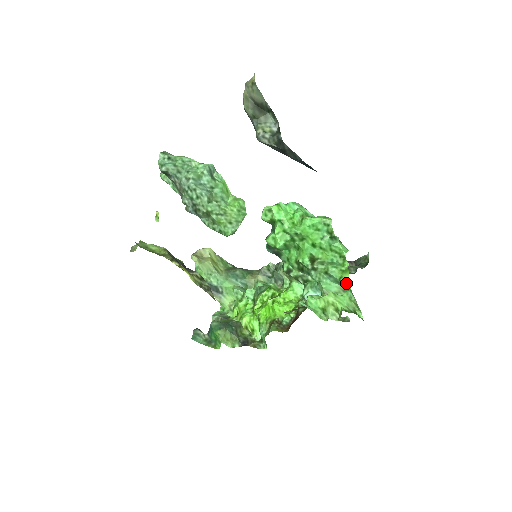
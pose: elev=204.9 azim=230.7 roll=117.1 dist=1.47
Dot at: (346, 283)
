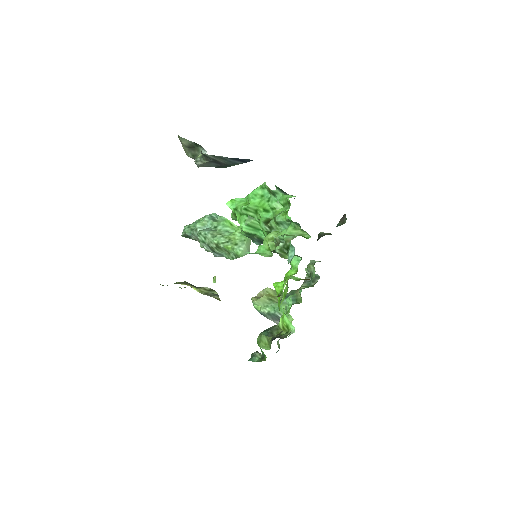
Dot at: (288, 218)
